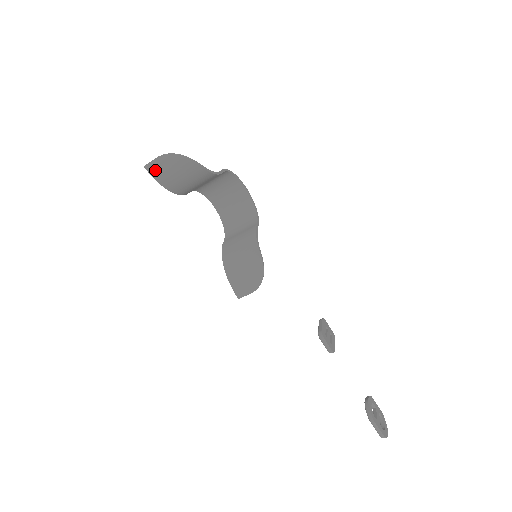
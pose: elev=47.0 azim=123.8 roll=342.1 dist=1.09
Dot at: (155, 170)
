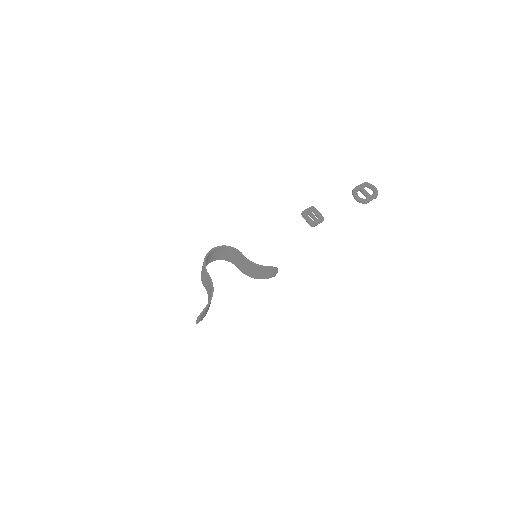
Dot at: (201, 319)
